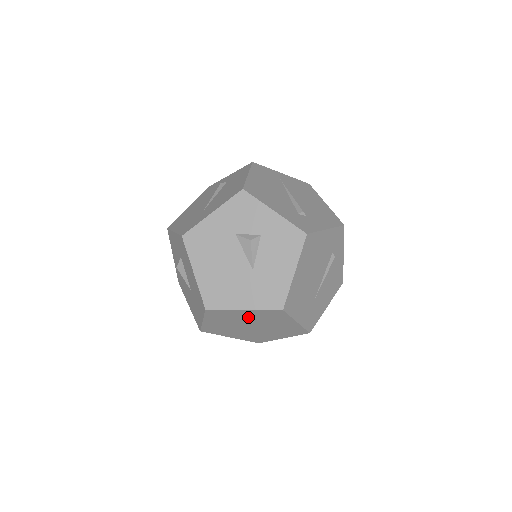
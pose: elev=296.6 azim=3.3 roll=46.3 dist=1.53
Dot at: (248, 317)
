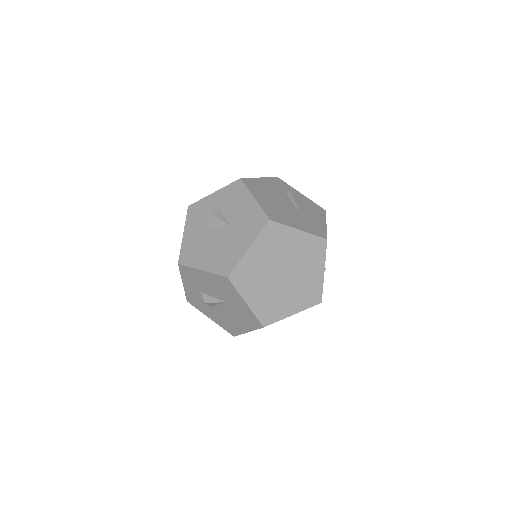
Dot at: (264, 259)
